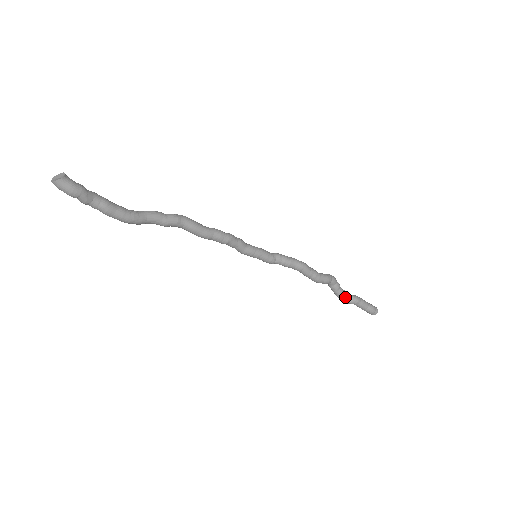
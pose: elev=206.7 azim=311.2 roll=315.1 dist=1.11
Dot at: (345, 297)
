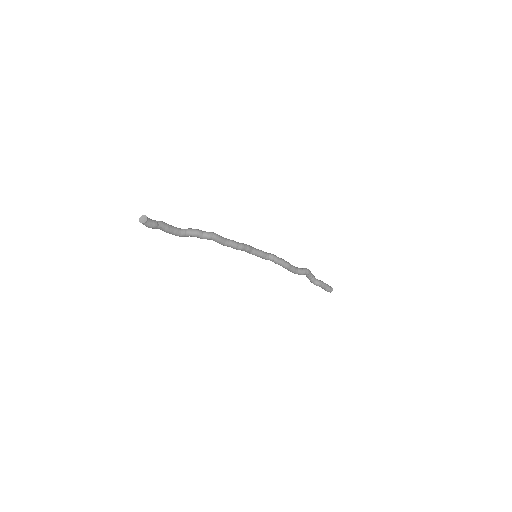
Dot at: (311, 281)
